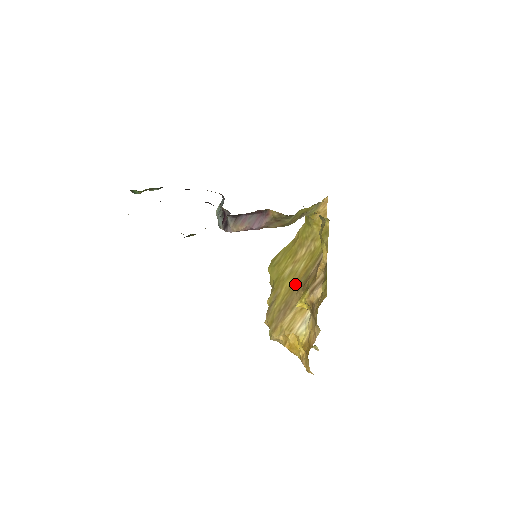
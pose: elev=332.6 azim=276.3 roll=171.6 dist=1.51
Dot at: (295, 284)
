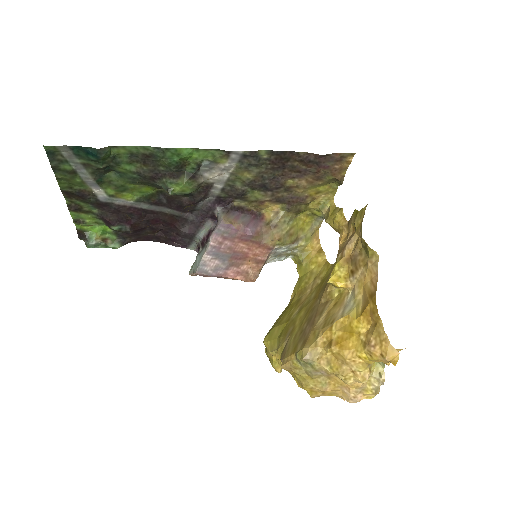
Dot at: (312, 303)
